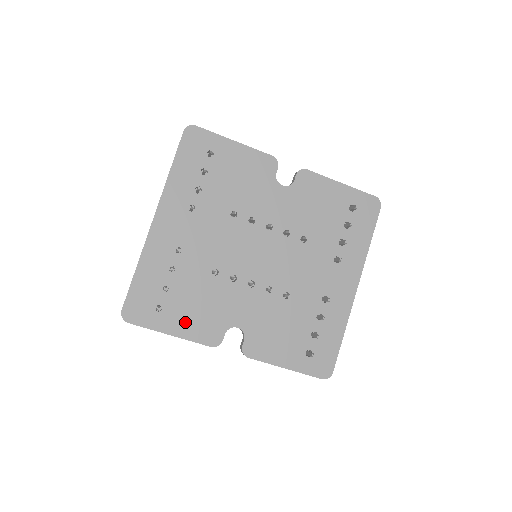
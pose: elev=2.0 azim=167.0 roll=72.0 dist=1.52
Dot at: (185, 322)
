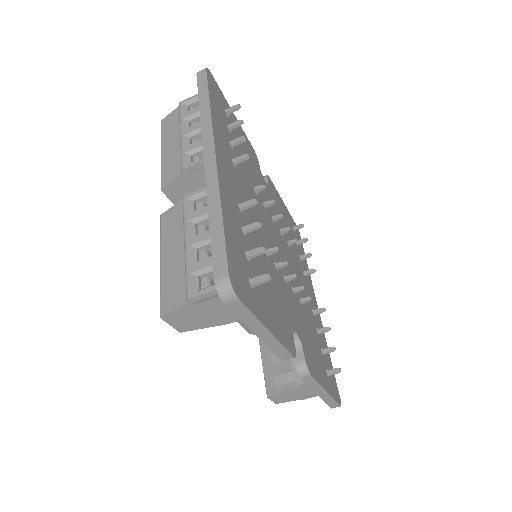
Dot at: (271, 314)
